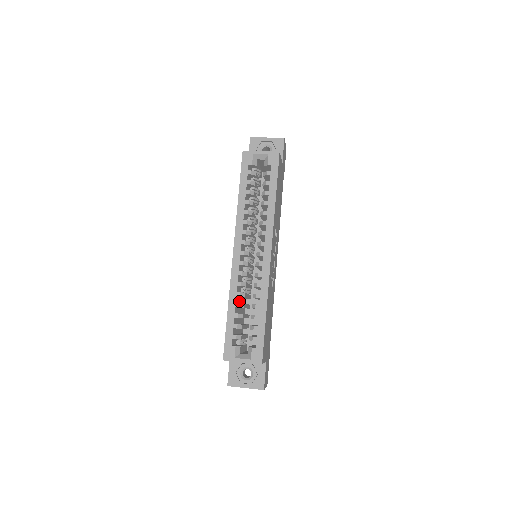
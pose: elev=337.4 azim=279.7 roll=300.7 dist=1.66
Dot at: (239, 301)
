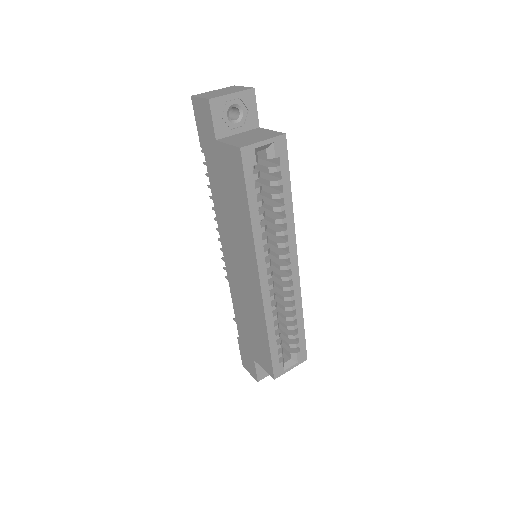
Dot at: occluded
